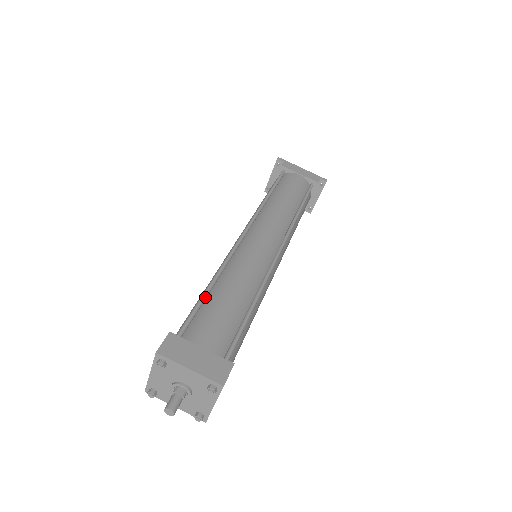
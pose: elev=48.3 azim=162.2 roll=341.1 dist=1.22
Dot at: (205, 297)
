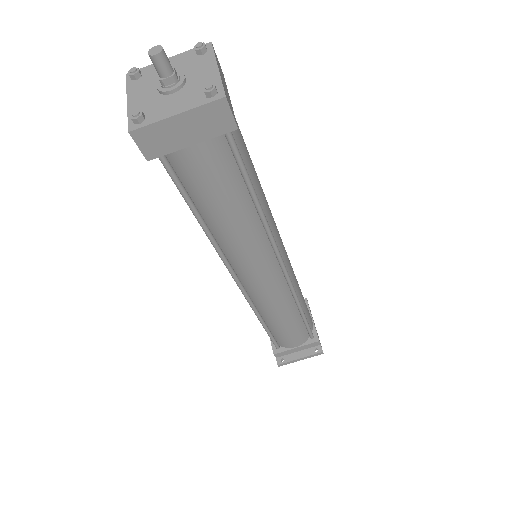
Dot at: occluded
